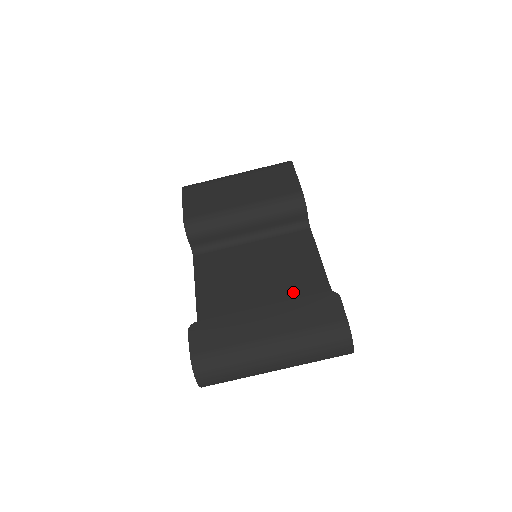
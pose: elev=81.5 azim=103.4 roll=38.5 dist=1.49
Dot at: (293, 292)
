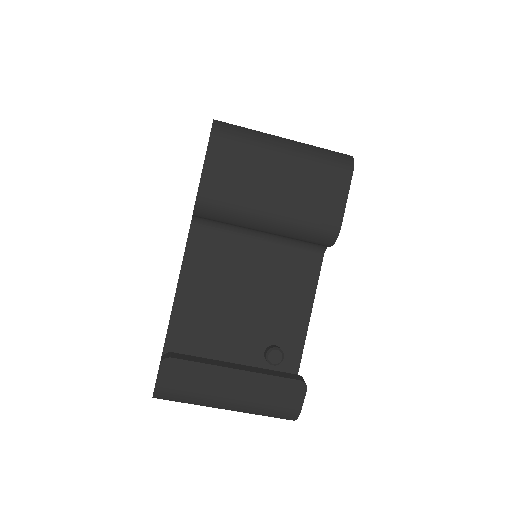
Dot at: (271, 327)
